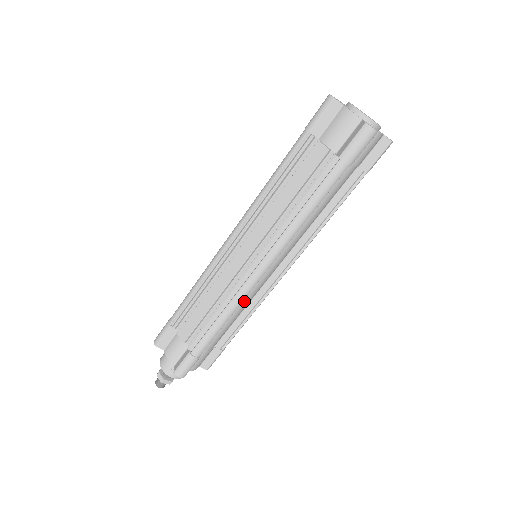
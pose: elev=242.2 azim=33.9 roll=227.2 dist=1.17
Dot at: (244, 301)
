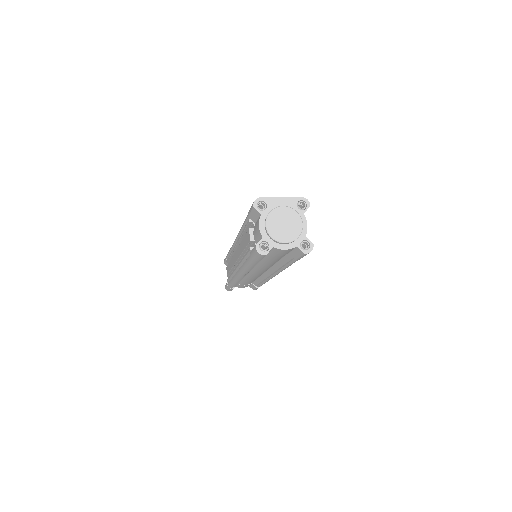
Dot at: (248, 278)
